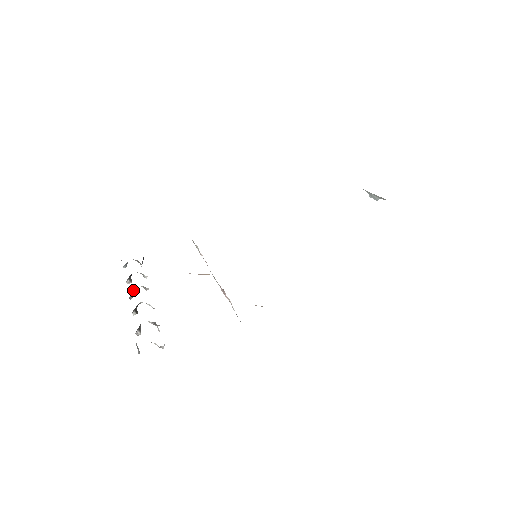
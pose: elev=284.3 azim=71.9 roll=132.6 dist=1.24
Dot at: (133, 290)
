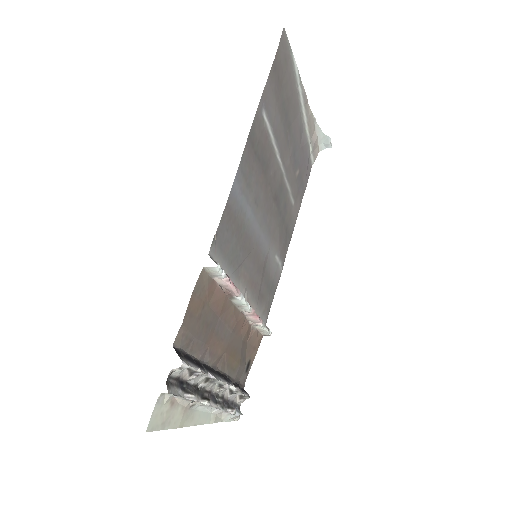
Dot at: (211, 398)
